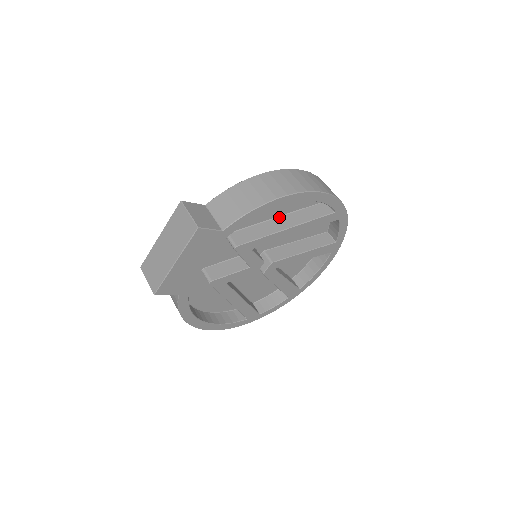
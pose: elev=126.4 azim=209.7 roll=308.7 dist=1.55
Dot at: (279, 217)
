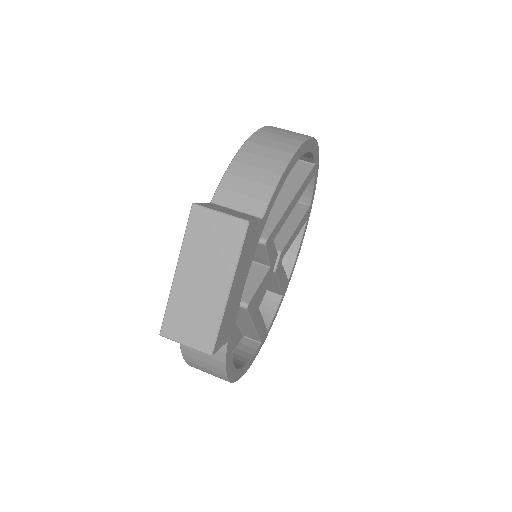
Dot at: occluded
